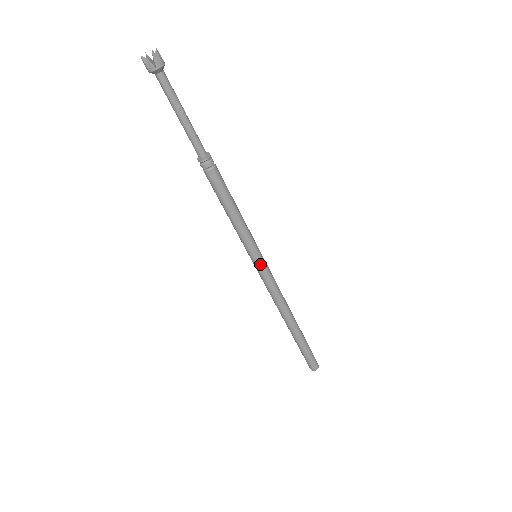
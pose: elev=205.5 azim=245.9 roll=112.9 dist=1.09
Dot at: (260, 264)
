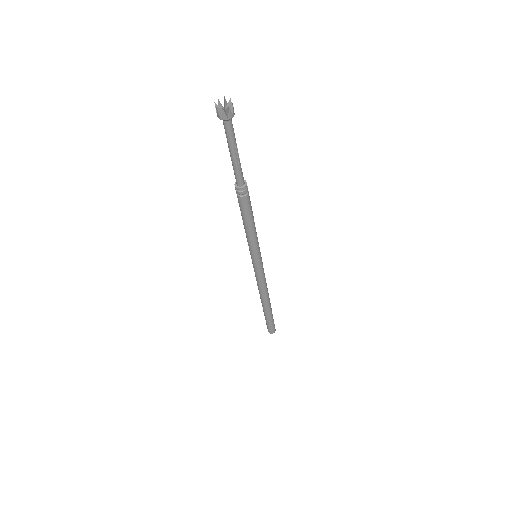
Dot at: (258, 263)
